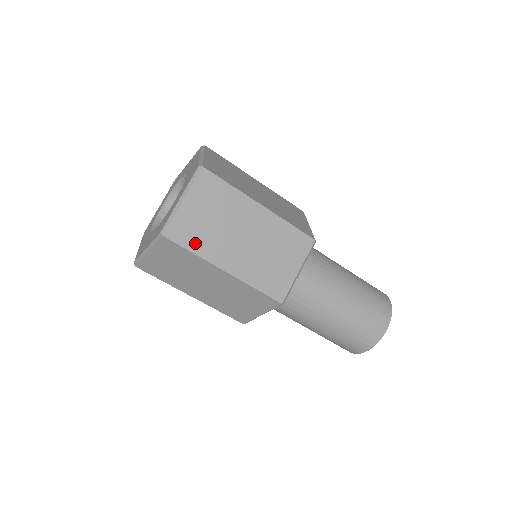
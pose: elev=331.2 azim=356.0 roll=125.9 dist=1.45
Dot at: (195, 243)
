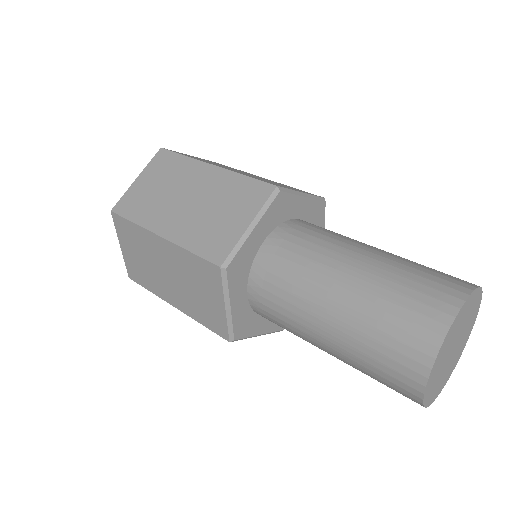
Dot at: (137, 213)
